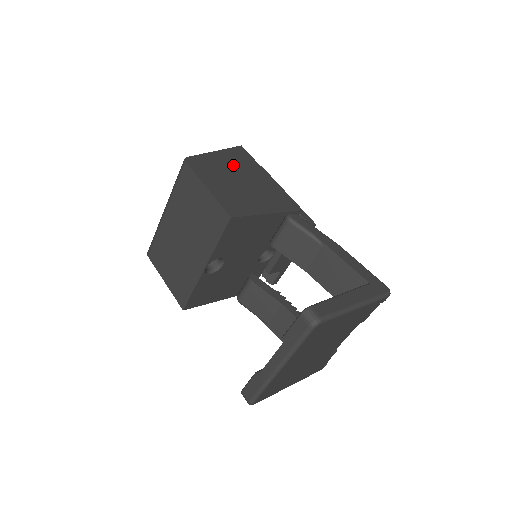
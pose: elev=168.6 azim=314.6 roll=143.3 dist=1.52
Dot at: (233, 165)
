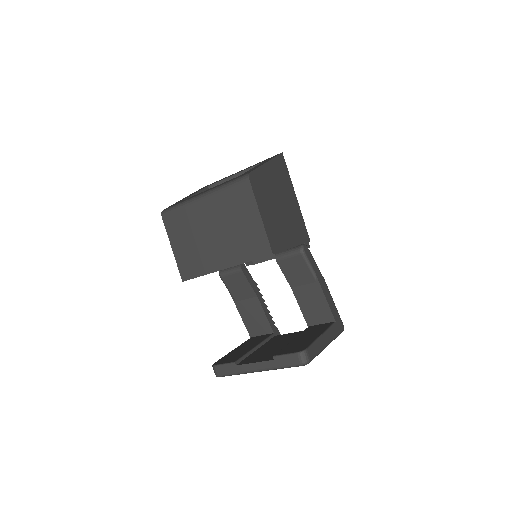
Dot at: (277, 182)
